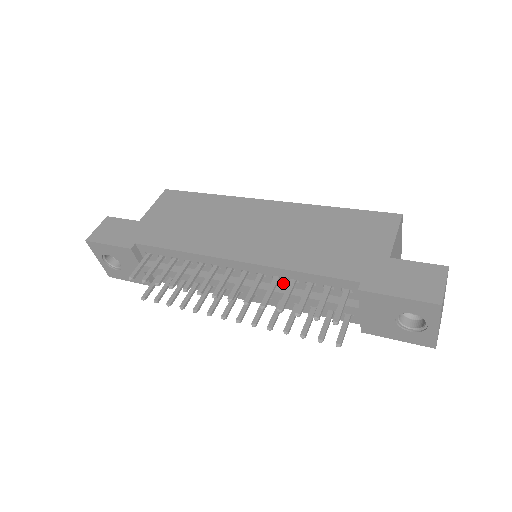
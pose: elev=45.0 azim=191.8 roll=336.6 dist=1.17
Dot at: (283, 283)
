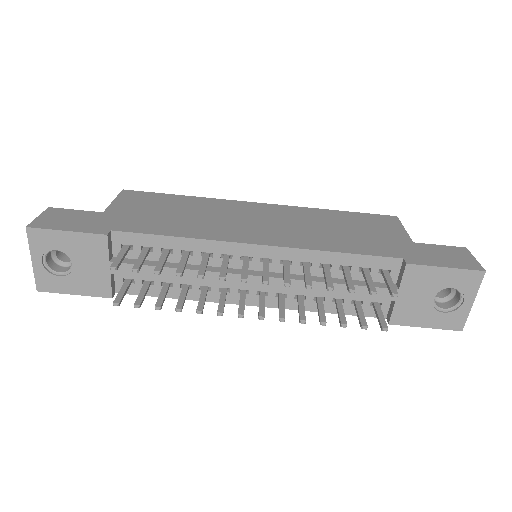
Dot at: (310, 271)
